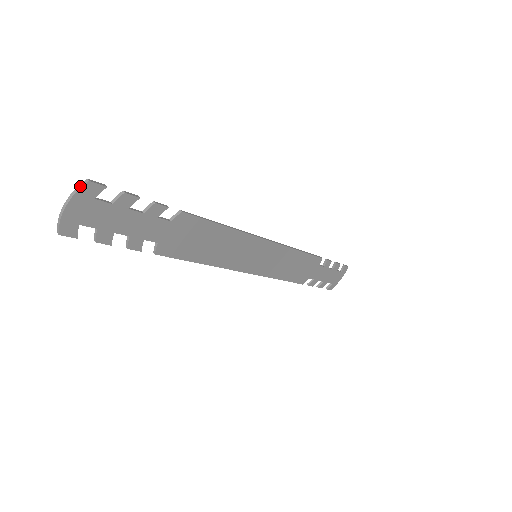
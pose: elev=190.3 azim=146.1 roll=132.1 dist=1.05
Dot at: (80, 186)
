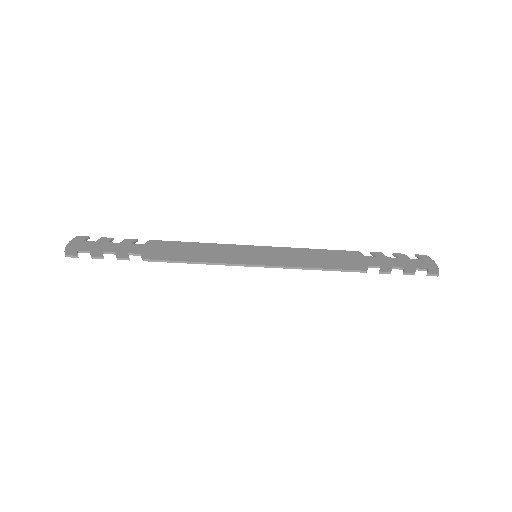
Dot at: (74, 239)
